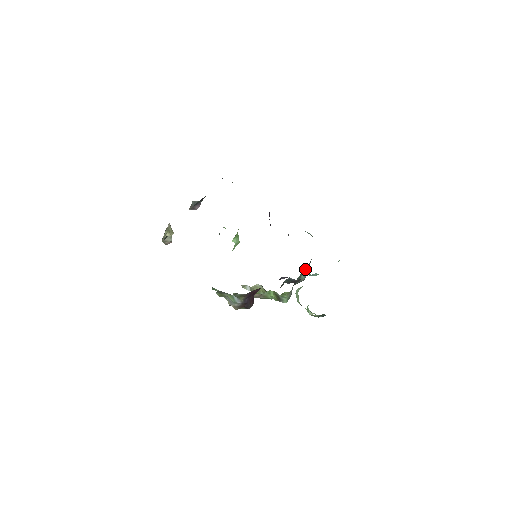
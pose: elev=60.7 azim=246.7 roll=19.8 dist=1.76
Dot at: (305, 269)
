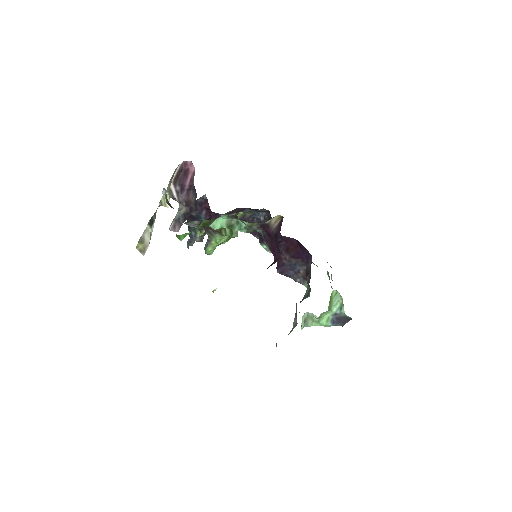
Dot at: (303, 297)
